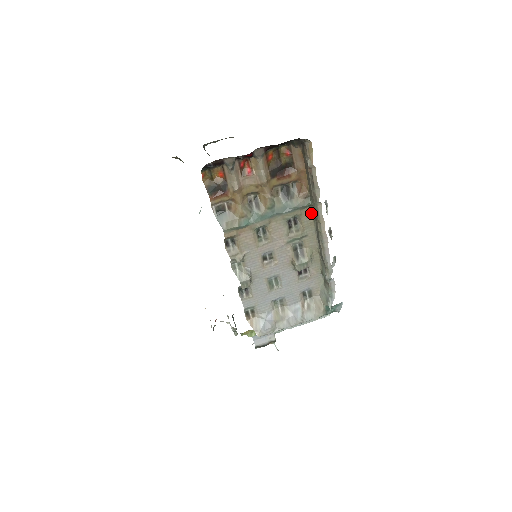
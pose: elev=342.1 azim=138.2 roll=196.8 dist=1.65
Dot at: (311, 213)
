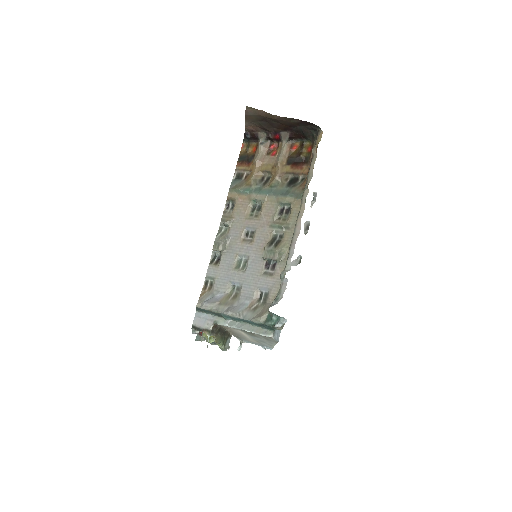
Dot at: occluded
